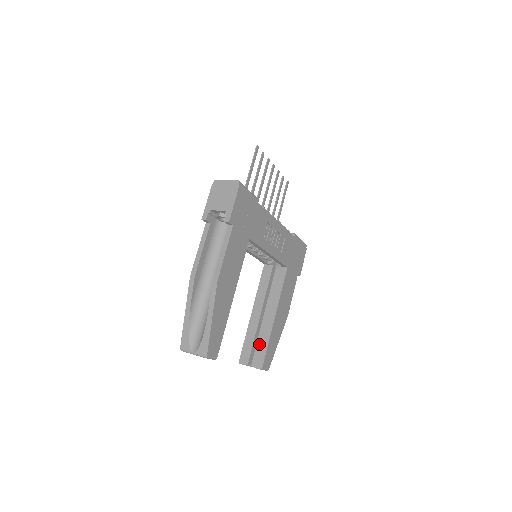
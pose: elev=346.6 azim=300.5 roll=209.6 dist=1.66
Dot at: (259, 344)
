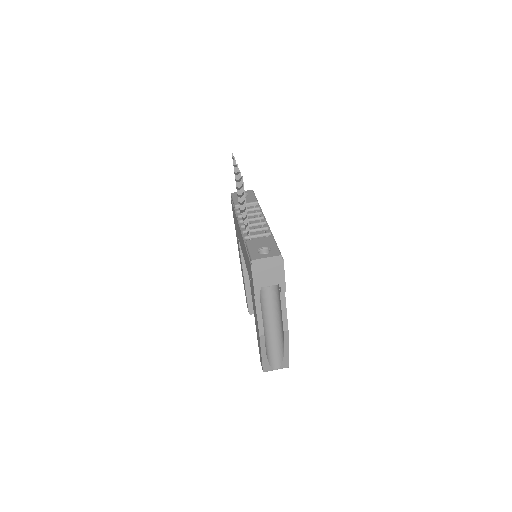
Dot at: occluded
